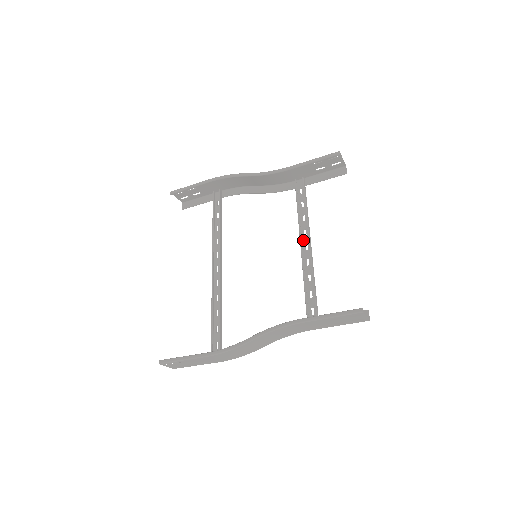
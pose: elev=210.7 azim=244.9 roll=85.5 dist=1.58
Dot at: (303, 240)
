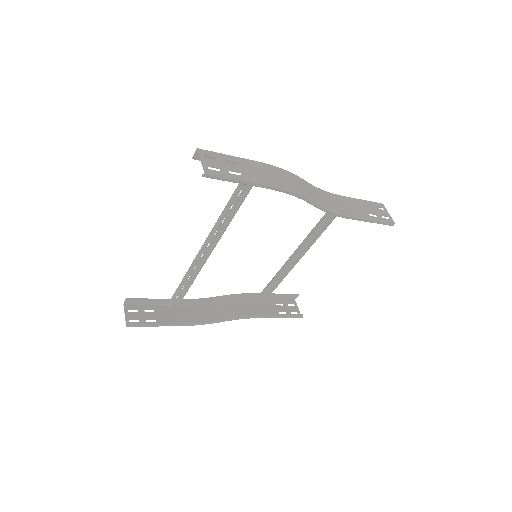
Dot at: (299, 248)
